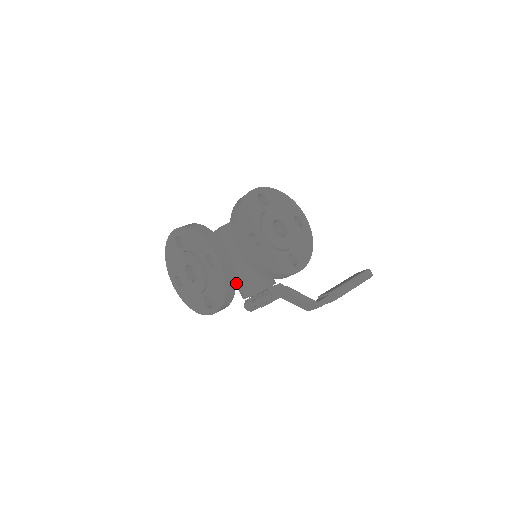
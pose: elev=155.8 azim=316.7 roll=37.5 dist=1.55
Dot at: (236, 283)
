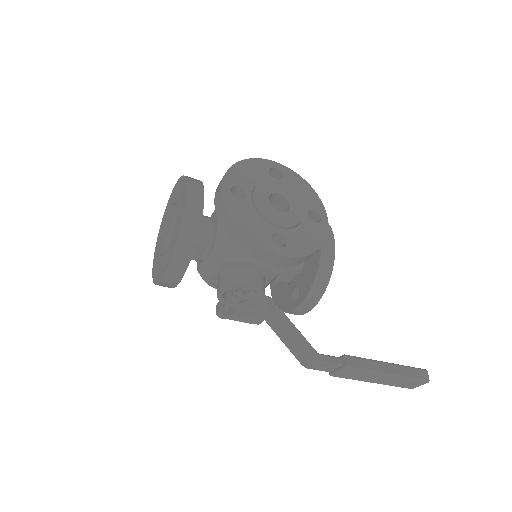
Dot at: (214, 268)
